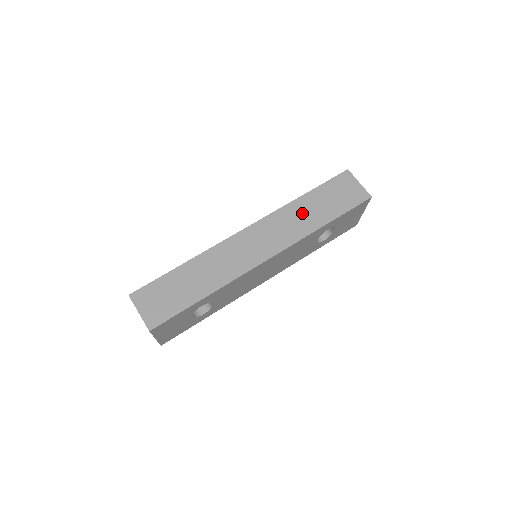
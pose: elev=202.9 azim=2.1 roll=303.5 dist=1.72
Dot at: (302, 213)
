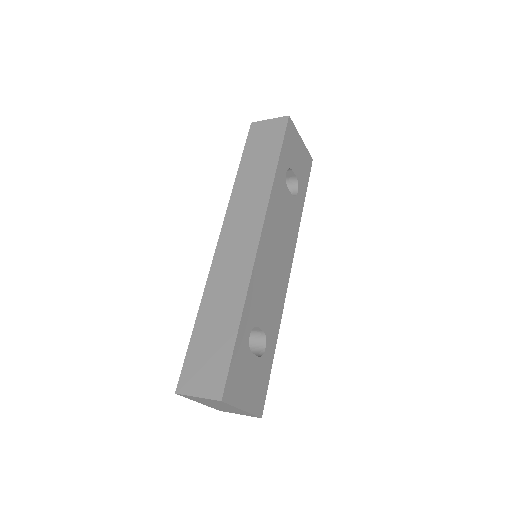
Dot at: (250, 182)
